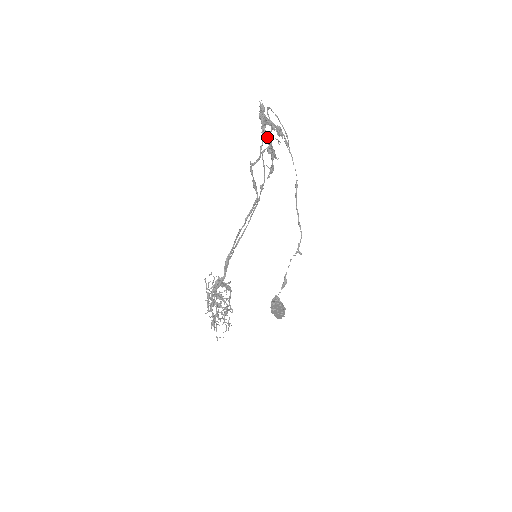
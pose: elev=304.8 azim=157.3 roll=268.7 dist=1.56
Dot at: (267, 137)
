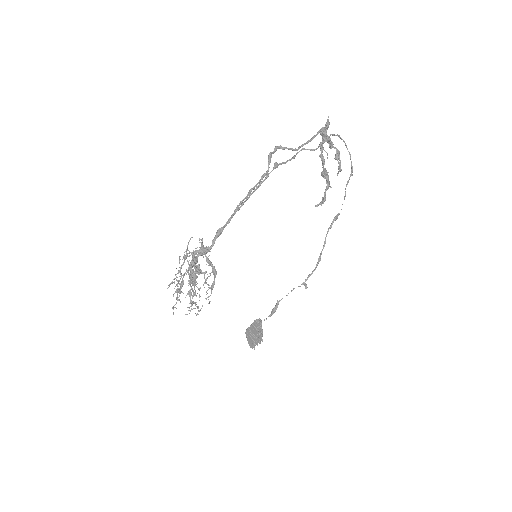
Dot at: (322, 154)
